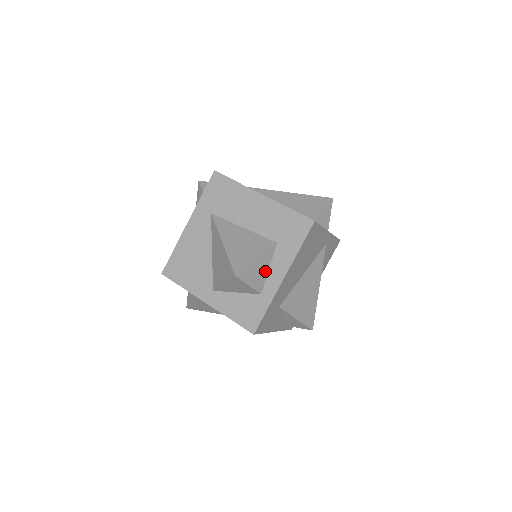
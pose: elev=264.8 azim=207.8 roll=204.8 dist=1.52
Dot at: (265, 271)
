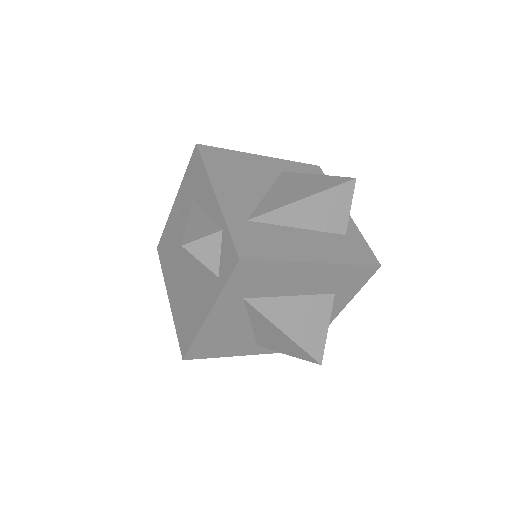
Dot at: occluded
